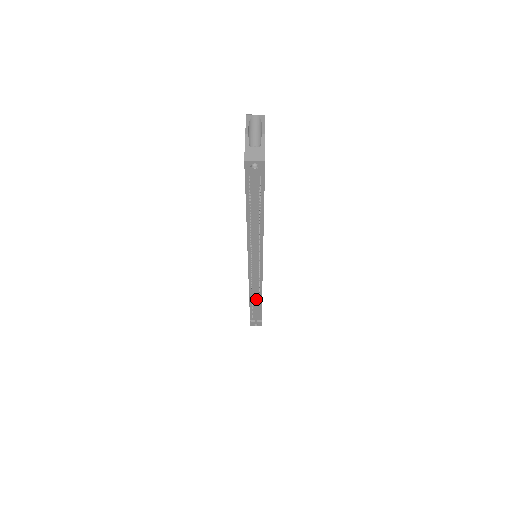
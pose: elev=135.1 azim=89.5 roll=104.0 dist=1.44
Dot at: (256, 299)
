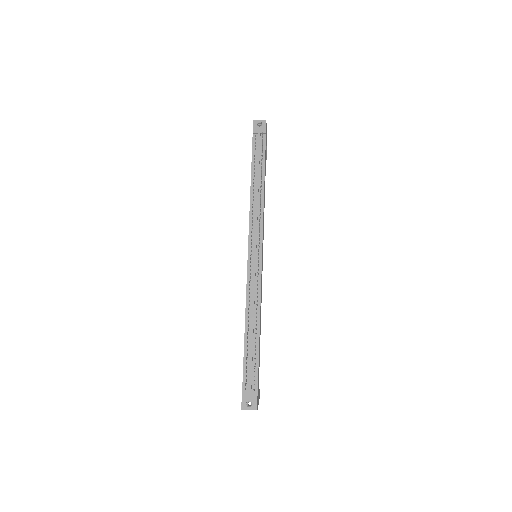
Dot at: (253, 323)
